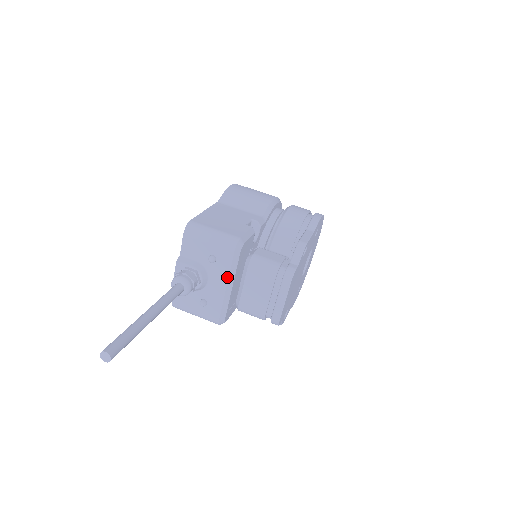
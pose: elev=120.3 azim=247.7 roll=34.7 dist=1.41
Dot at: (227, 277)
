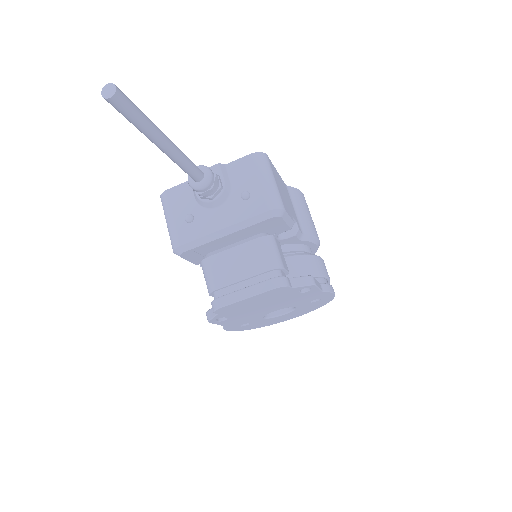
Dot at: (236, 222)
